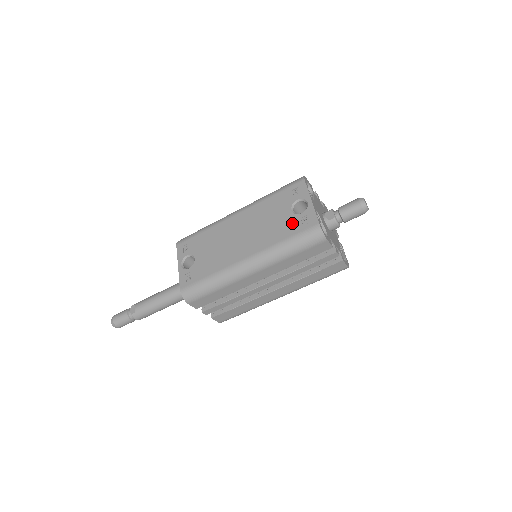
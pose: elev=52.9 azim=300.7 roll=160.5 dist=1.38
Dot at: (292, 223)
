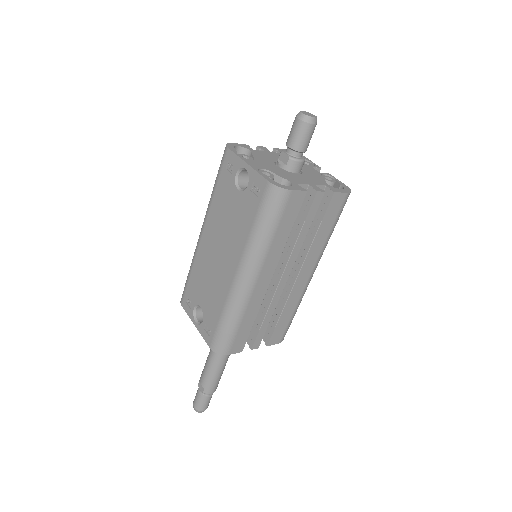
Dot at: (247, 203)
